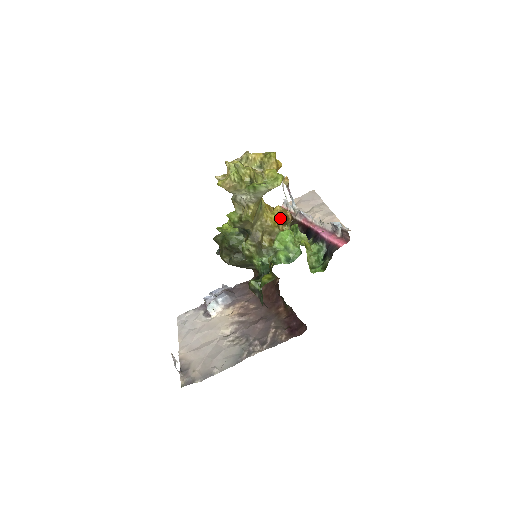
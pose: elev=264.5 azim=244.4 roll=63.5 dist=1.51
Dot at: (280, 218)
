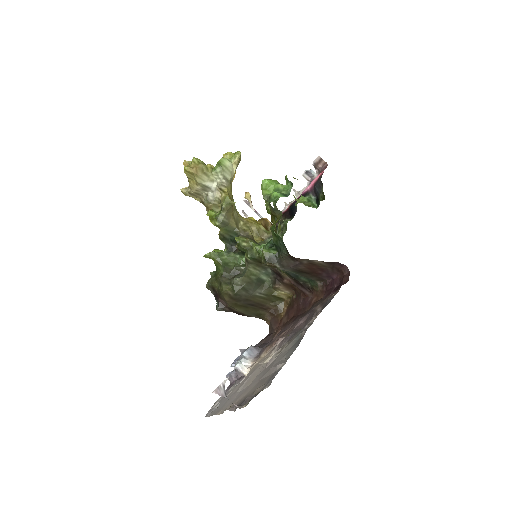
Dot at: (260, 223)
